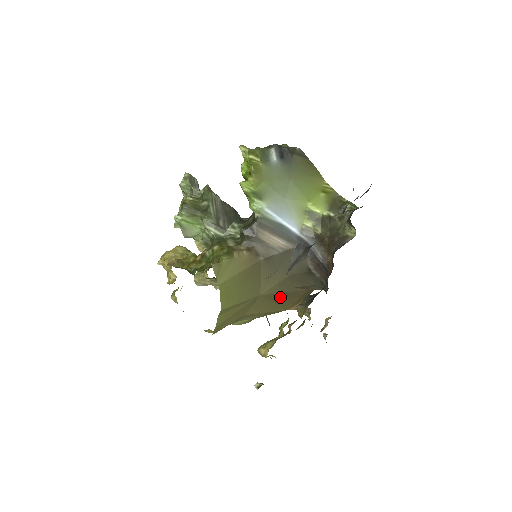
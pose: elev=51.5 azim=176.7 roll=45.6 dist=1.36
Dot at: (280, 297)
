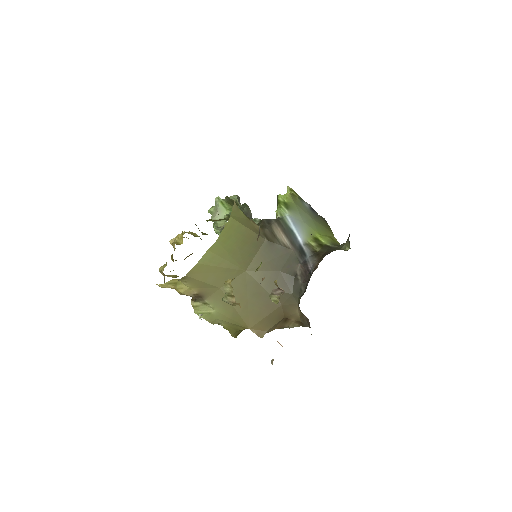
Dot at: (257, 294)
